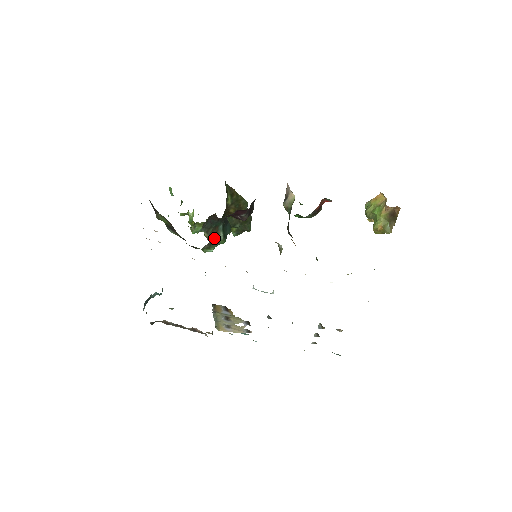
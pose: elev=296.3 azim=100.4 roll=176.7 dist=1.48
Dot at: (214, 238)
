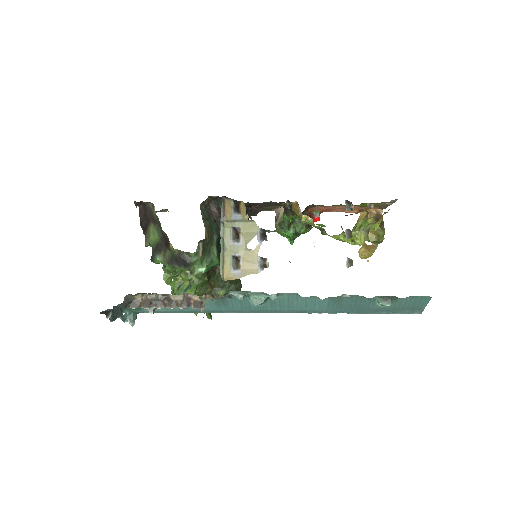
Dot at: (208, 245)
